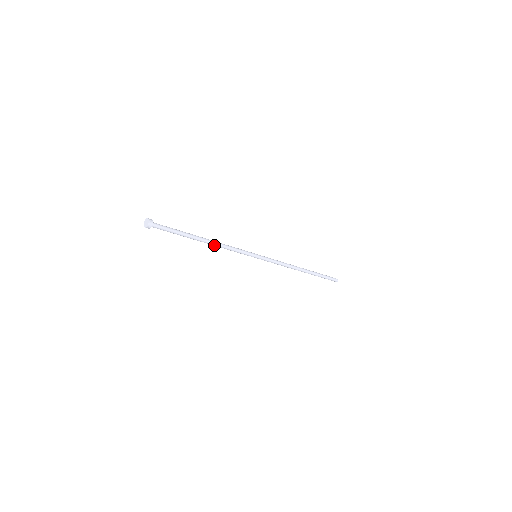
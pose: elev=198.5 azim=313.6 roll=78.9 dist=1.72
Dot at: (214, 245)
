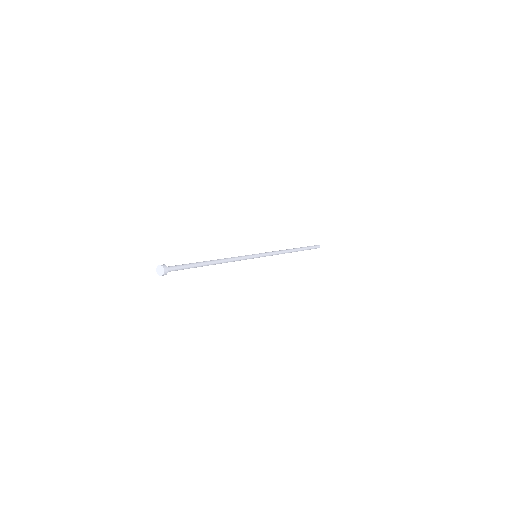
Dot at: occluded
